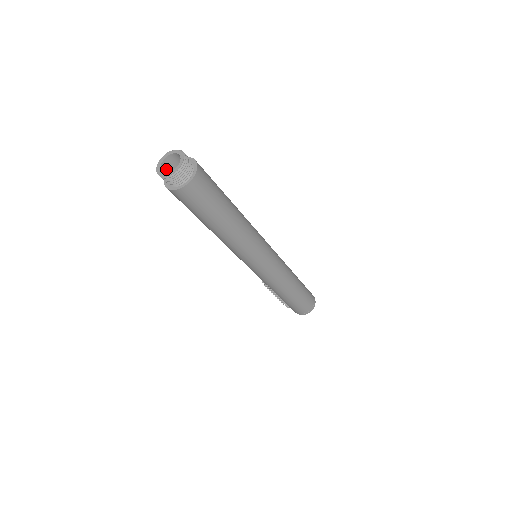
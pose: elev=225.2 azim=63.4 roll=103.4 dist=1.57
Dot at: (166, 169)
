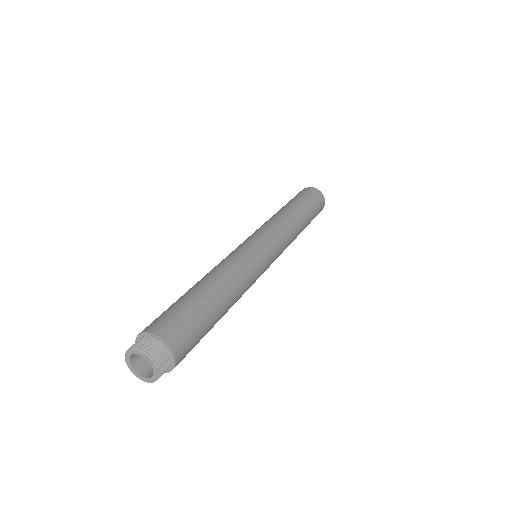
Dot at: (142, 365)
